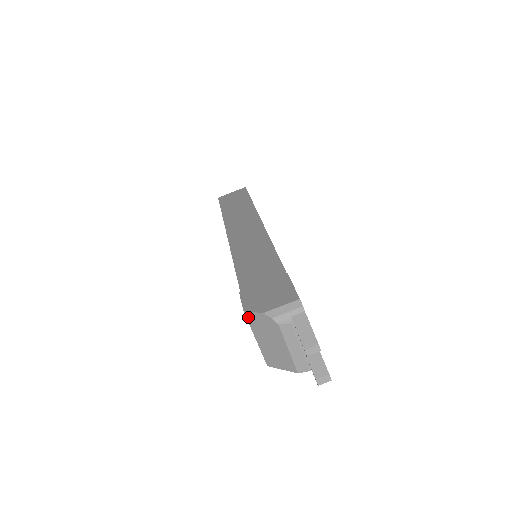
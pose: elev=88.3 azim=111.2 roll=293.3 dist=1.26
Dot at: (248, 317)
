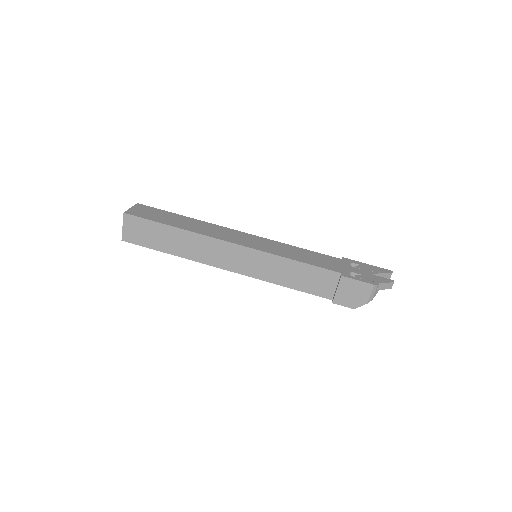
Dot at: (355, 306)
